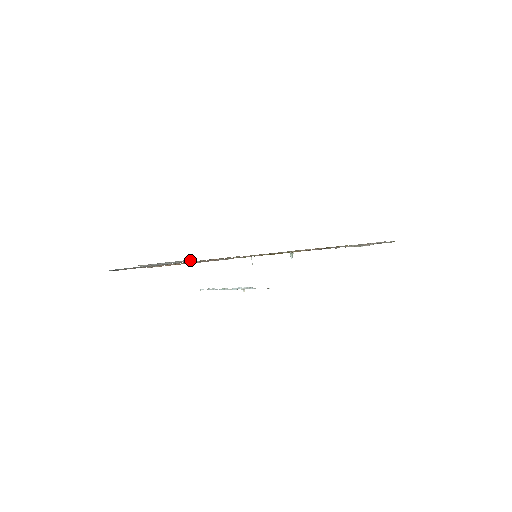
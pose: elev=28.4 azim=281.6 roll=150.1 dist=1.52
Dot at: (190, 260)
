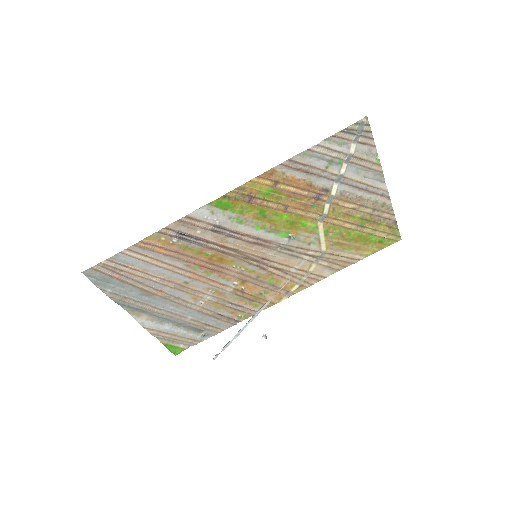
Dot at: (200, 333)
